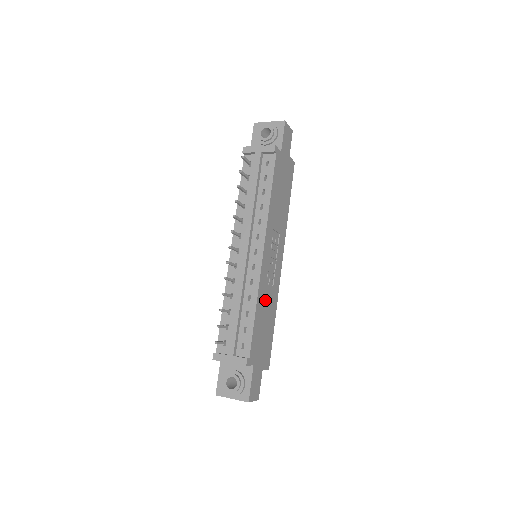
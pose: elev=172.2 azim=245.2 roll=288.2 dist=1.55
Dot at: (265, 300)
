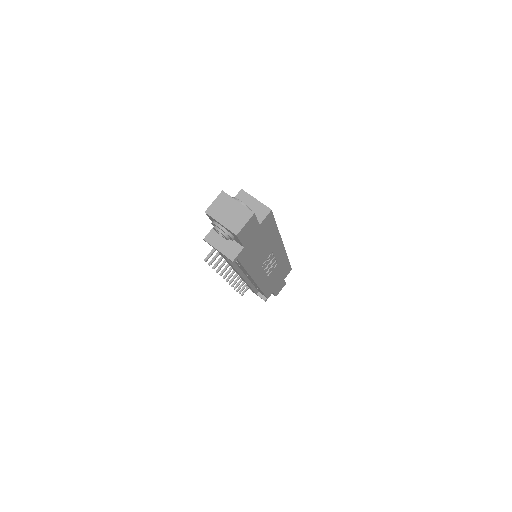
Dot at: (271, 277)
